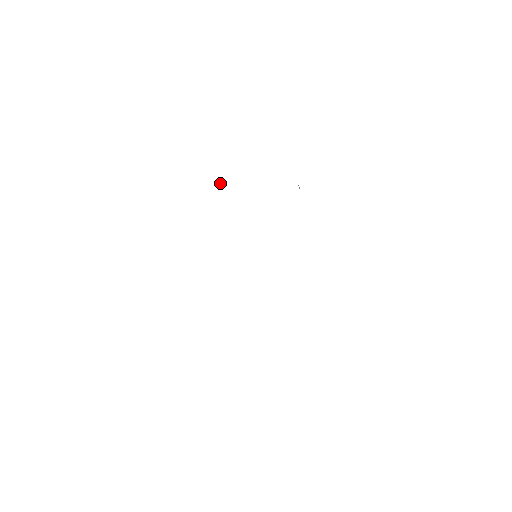
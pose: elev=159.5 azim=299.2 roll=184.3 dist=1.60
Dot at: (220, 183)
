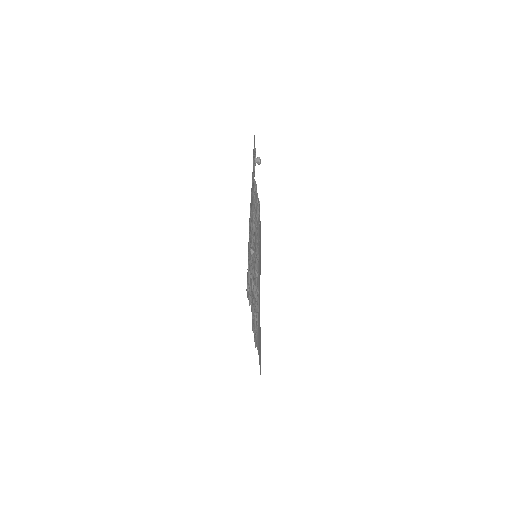
Dot at: (257, 162)
